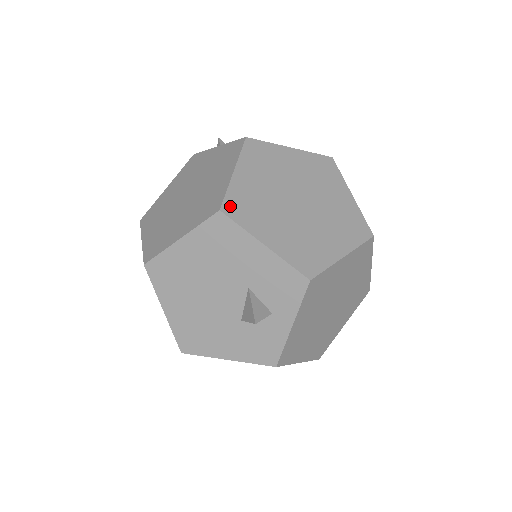
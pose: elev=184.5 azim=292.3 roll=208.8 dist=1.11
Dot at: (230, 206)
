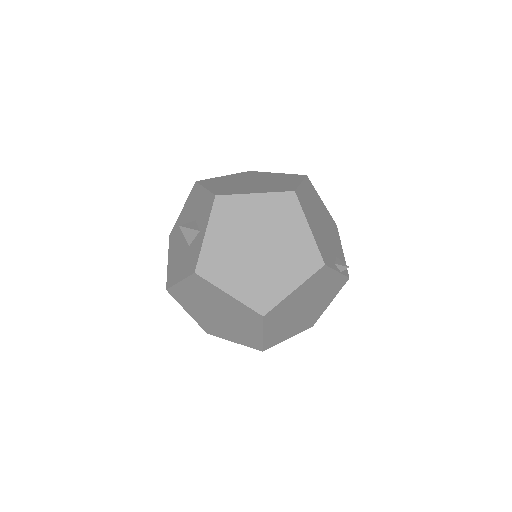
Dot at: (204, 181)
